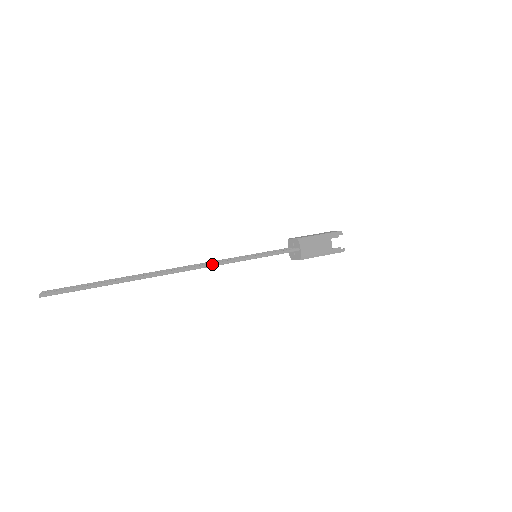
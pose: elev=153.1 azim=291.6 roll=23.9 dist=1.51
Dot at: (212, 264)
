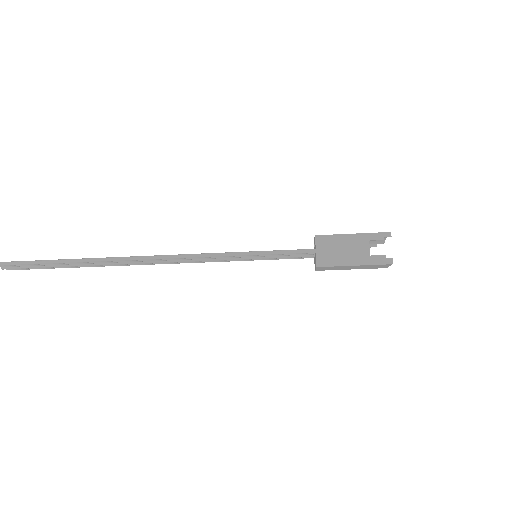
Dot at: (185, 255)
